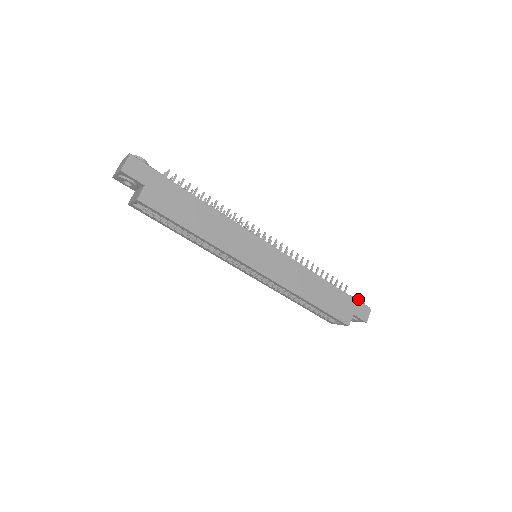
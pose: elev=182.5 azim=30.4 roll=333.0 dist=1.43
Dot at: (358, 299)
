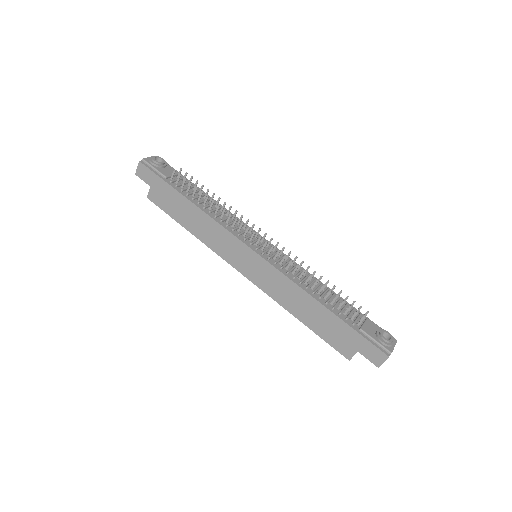
Dot at: (378, 337)
